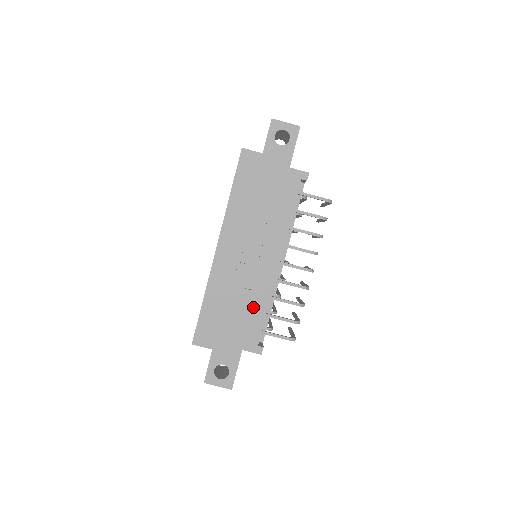
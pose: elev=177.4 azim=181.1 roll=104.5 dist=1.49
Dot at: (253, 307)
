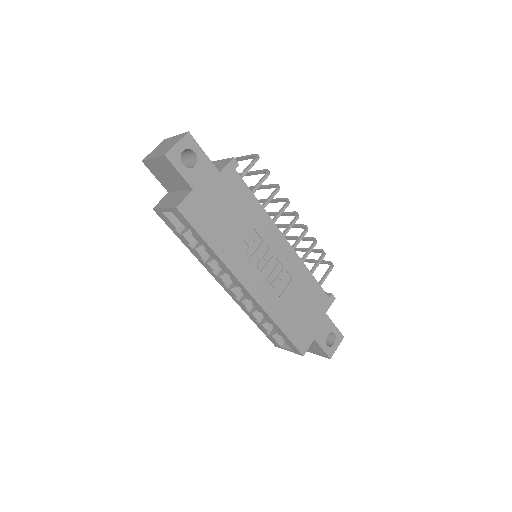
Dot at: (304, 285)
